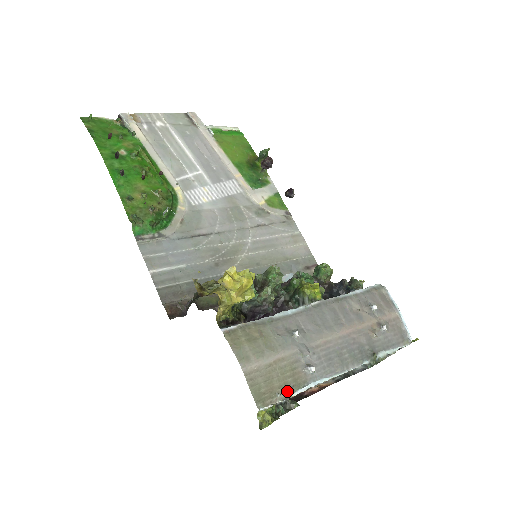
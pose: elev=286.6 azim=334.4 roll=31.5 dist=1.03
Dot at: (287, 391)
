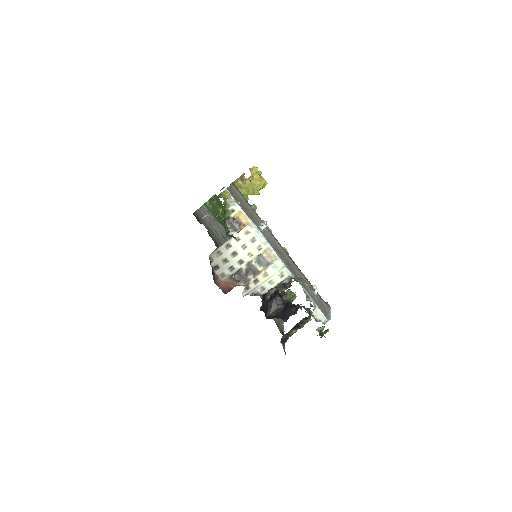
Dot at: (244, 210)
